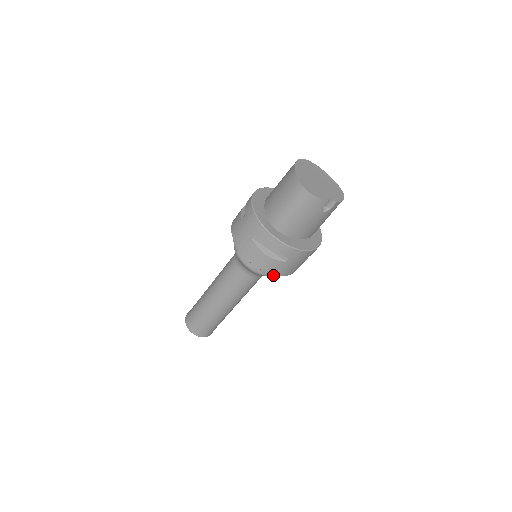
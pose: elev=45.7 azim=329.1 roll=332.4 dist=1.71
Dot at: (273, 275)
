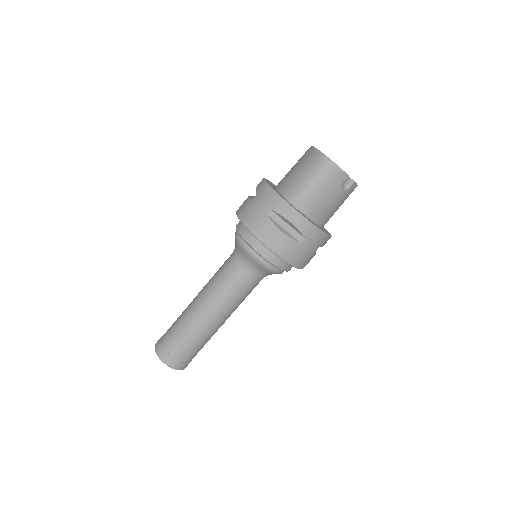
Dot at: (280, 268)
